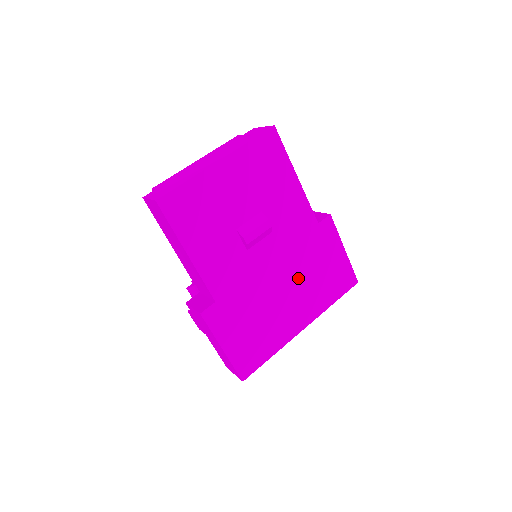
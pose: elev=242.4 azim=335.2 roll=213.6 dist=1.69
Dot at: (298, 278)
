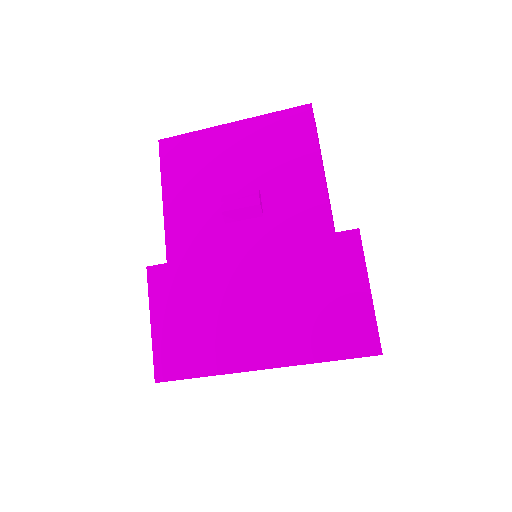
Dot at: (279, 291)
